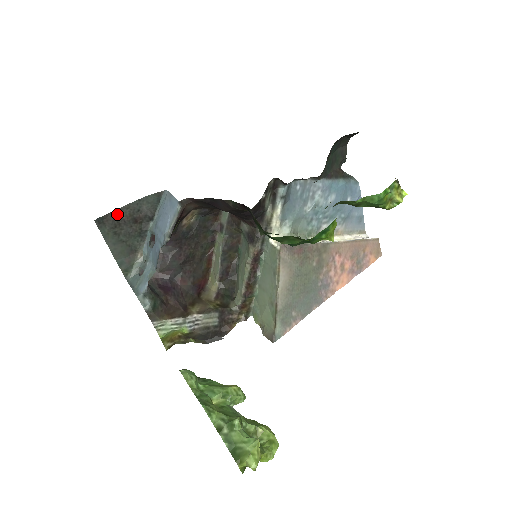
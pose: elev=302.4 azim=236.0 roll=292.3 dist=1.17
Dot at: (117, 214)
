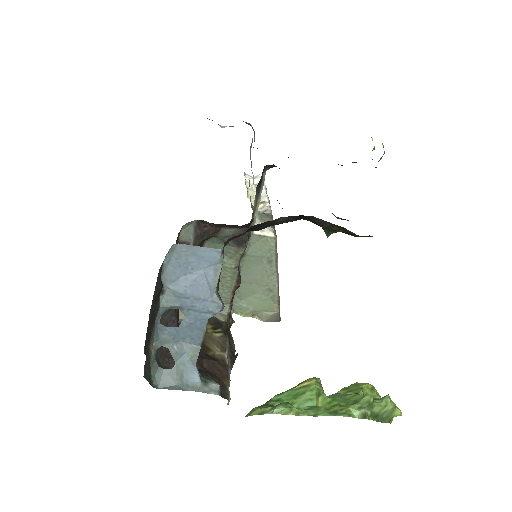
Dot at: occluded
